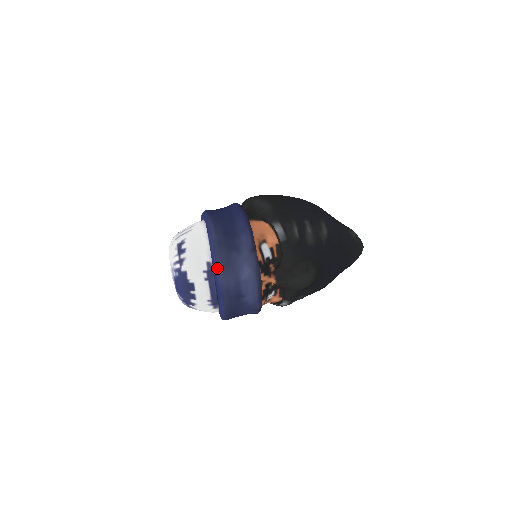
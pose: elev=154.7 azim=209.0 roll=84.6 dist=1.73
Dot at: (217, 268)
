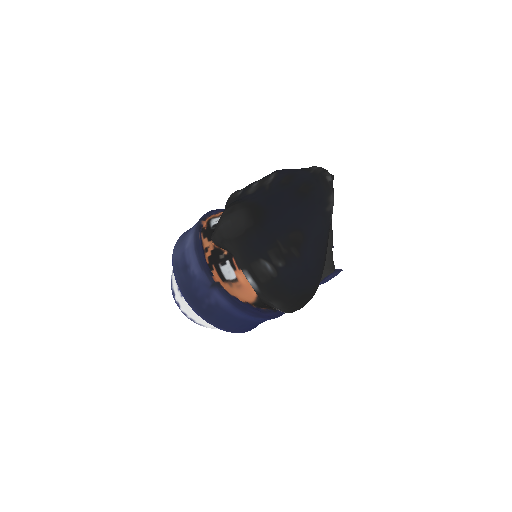
Dot at: occluded
